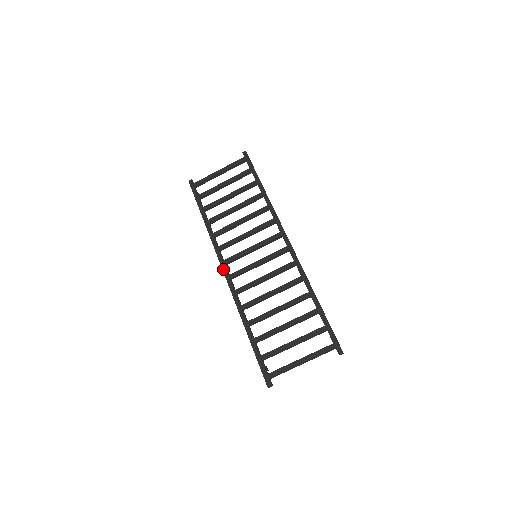
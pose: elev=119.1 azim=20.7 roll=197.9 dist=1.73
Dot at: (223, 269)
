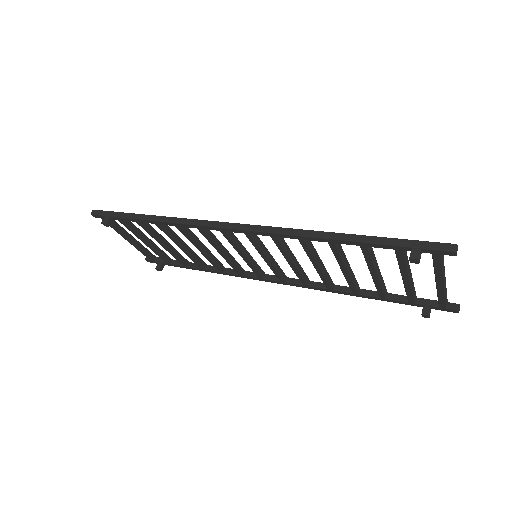
Dot at: (232, 223)
